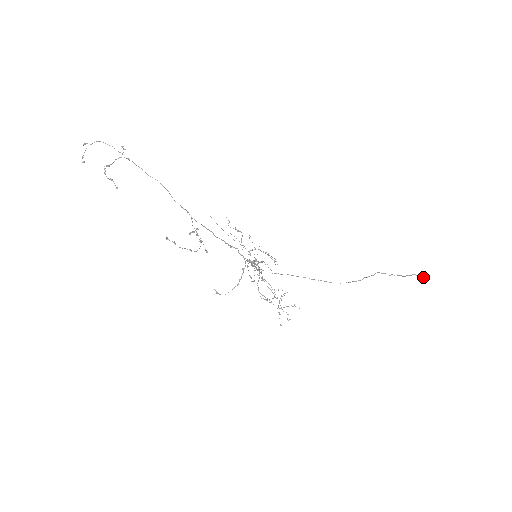
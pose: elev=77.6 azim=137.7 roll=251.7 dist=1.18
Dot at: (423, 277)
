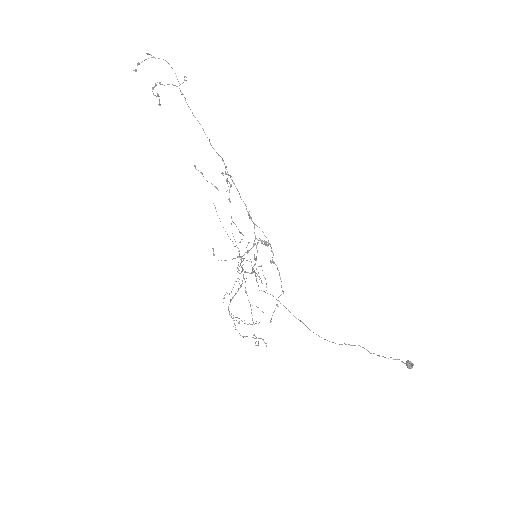
Dot at: (410, 363)
